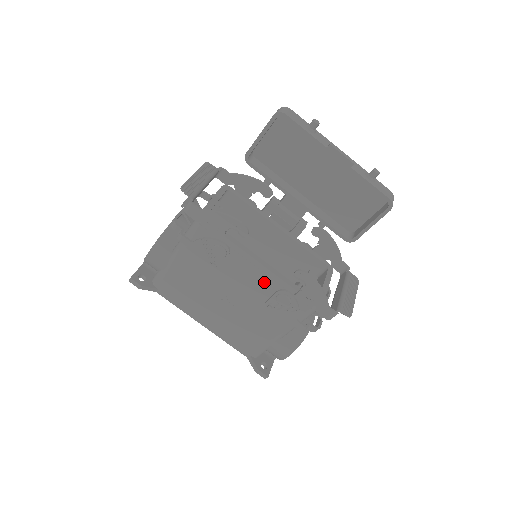
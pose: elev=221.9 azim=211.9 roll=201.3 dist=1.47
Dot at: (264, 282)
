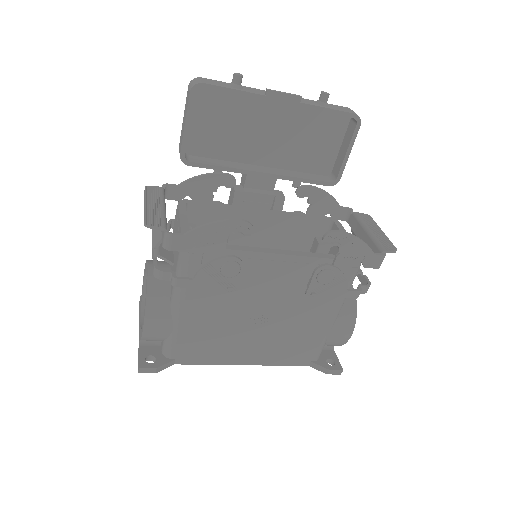
Dot at: (293, 272)
